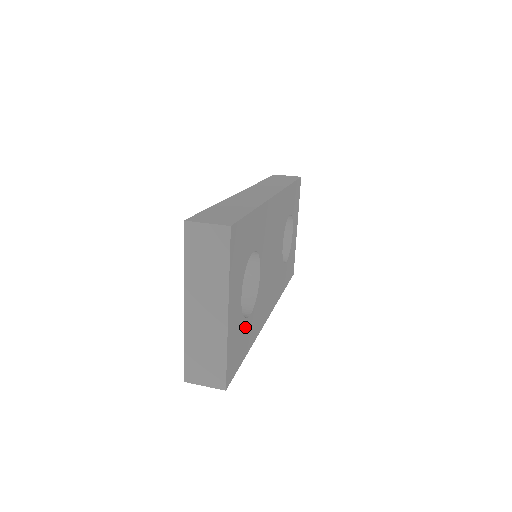
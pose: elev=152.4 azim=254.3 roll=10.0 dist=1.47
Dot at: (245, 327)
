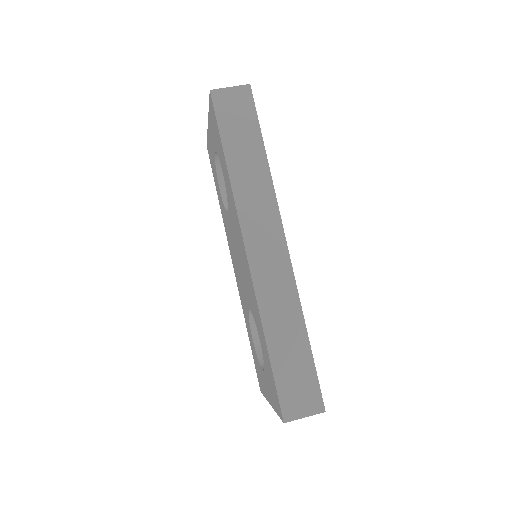
Dot at: occluded
